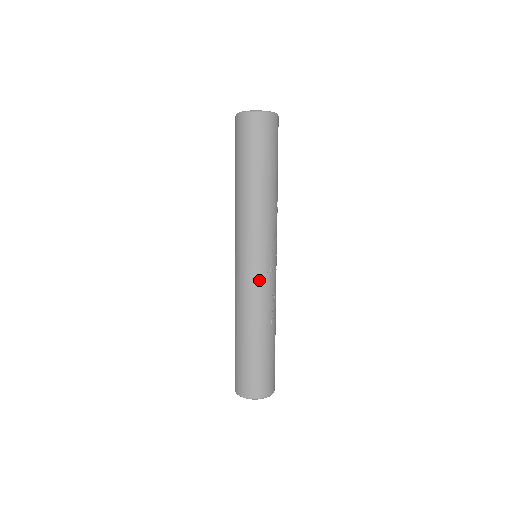
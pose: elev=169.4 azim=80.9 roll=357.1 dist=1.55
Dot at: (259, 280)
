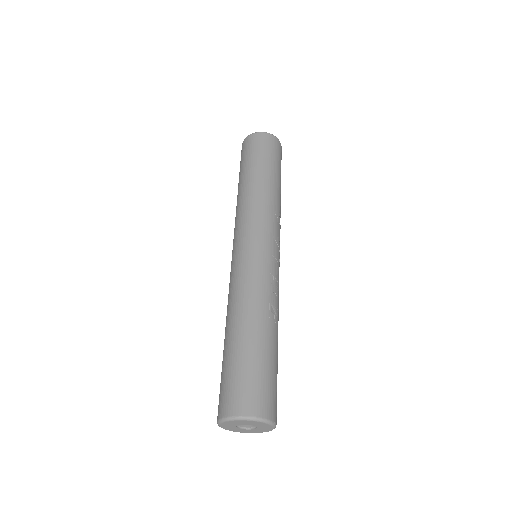
Dot at: (261, 264)
